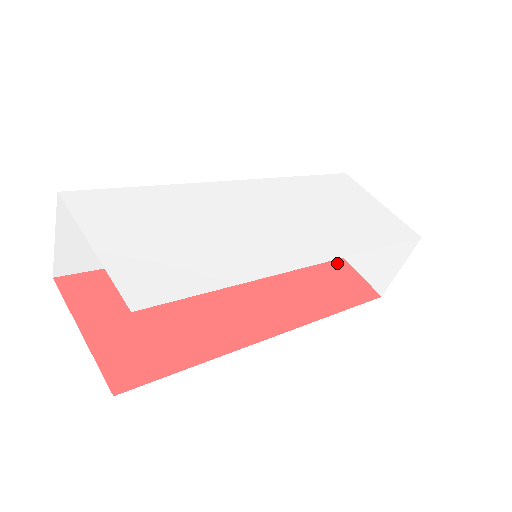
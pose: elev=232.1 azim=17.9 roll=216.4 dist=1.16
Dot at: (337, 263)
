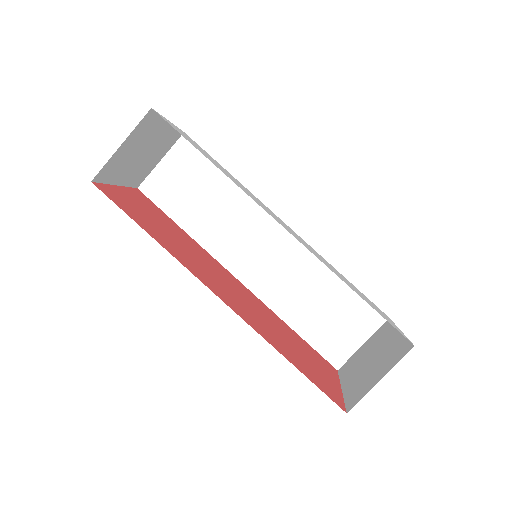
Dot at: (330, 377)
